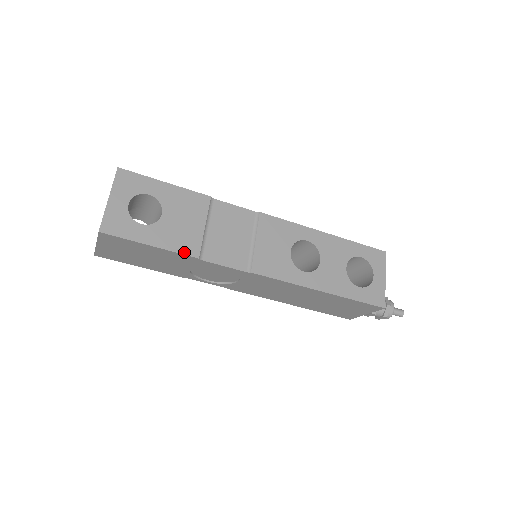
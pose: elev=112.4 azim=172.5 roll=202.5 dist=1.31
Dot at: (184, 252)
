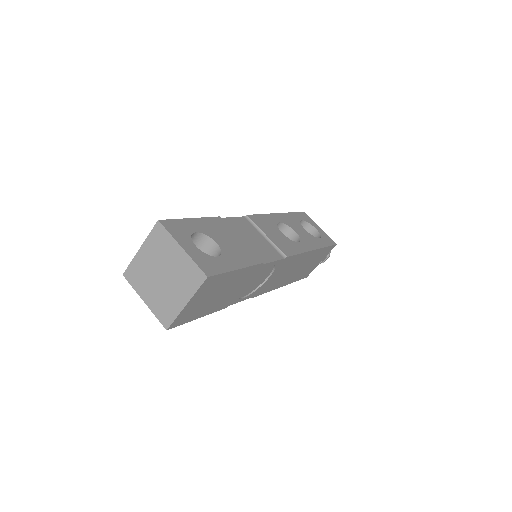
Dot at: (254, 263)
